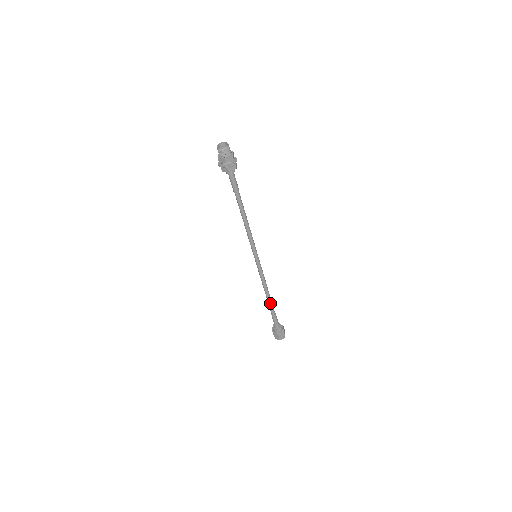
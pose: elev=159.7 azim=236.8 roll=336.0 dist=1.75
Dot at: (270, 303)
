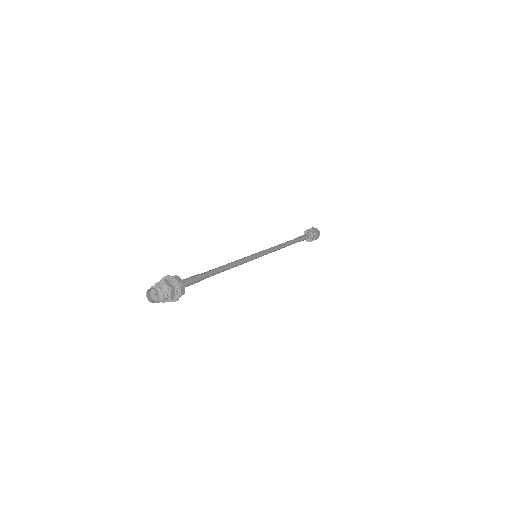
Dot at: (291, 244)
